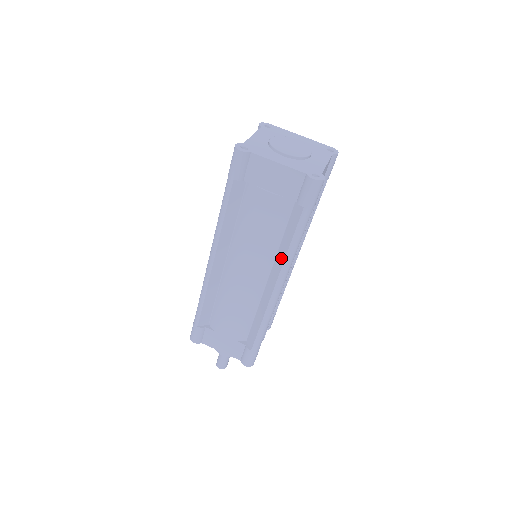
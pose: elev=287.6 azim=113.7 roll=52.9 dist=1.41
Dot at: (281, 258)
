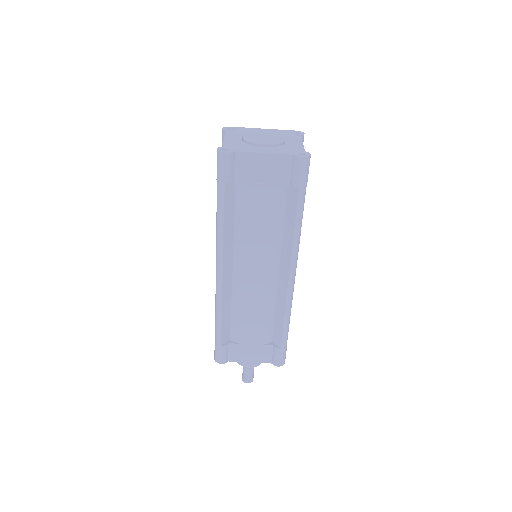
Dot at: (288, 245)
